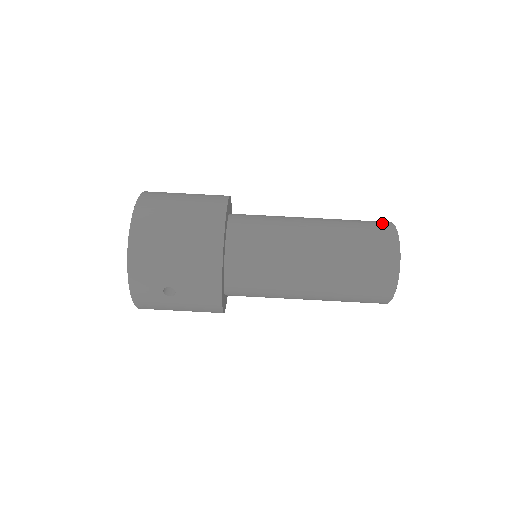
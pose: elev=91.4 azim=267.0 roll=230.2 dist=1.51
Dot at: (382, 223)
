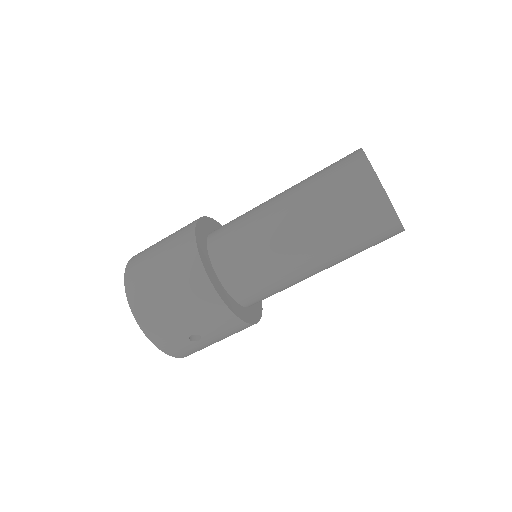
Dot at: (351, 157)
